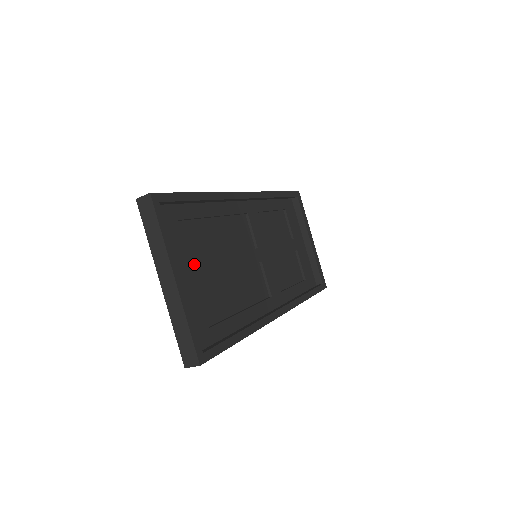
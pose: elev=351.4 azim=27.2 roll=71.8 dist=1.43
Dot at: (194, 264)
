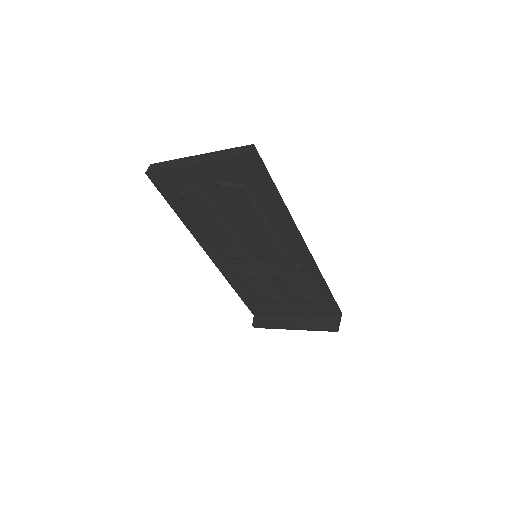
Dot at: occluded
